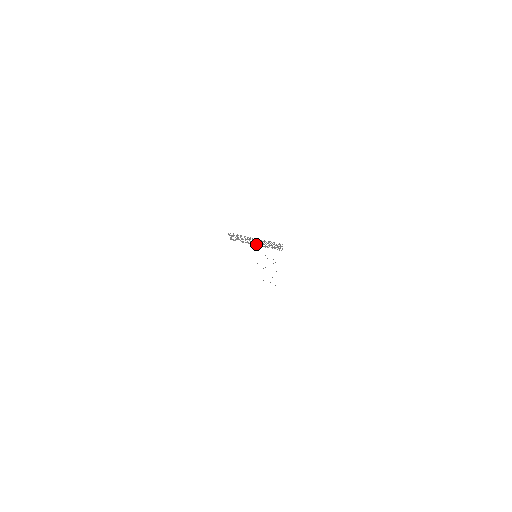
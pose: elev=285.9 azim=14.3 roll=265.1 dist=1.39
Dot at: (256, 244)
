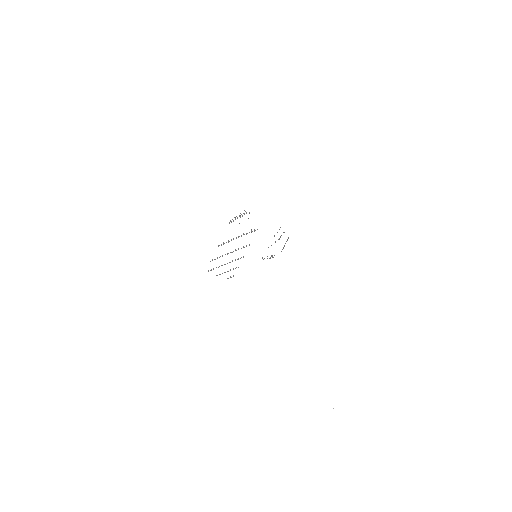
Dot at: occluded
